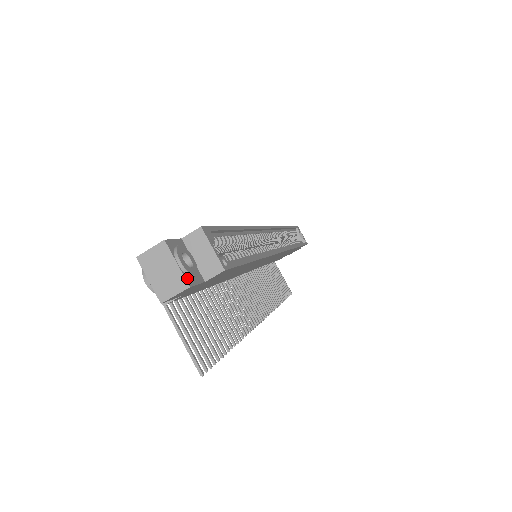
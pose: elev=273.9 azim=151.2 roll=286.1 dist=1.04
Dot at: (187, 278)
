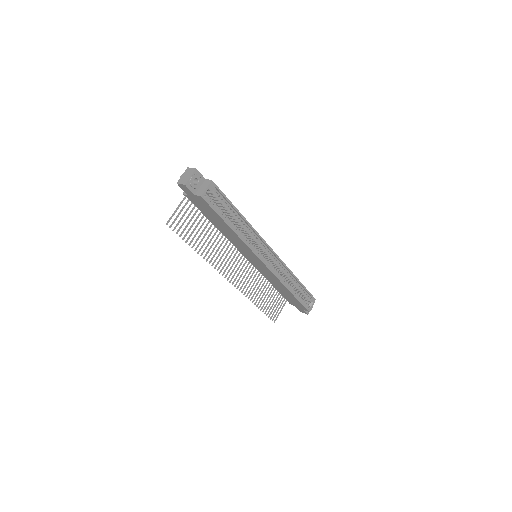
Dot at: (188, 183)
